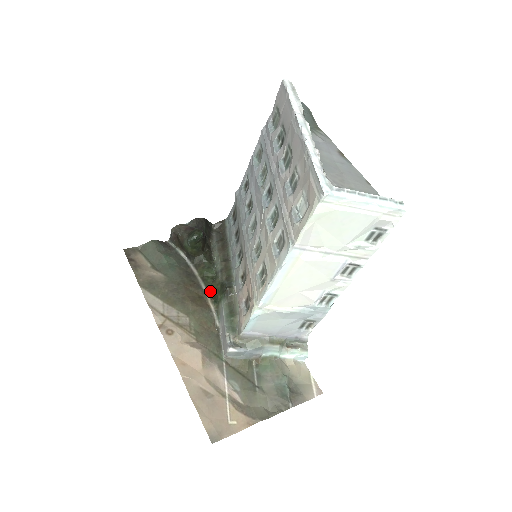
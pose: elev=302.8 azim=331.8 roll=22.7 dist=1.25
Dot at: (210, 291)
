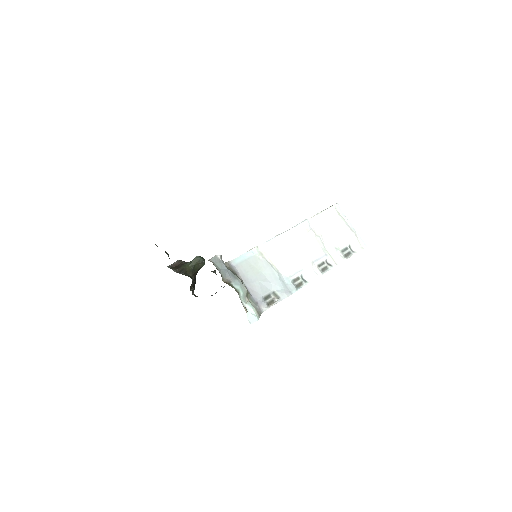
Dot at: occluded
